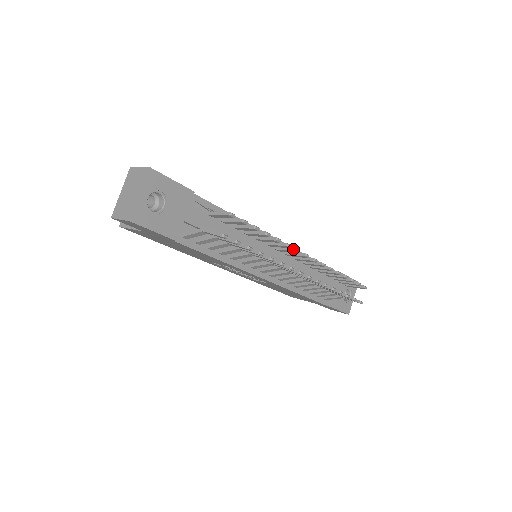
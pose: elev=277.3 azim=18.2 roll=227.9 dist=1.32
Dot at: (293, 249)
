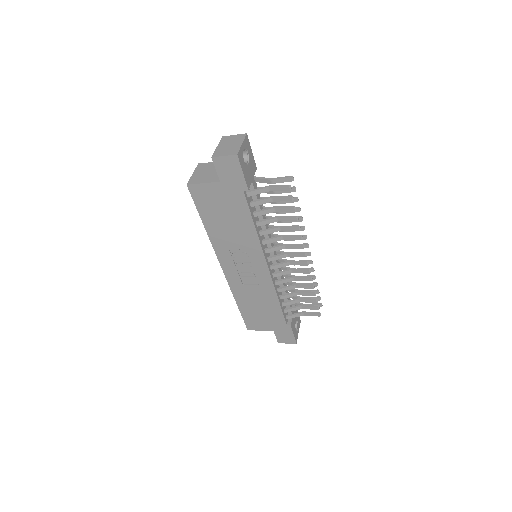
Dot at: (303, 235)
